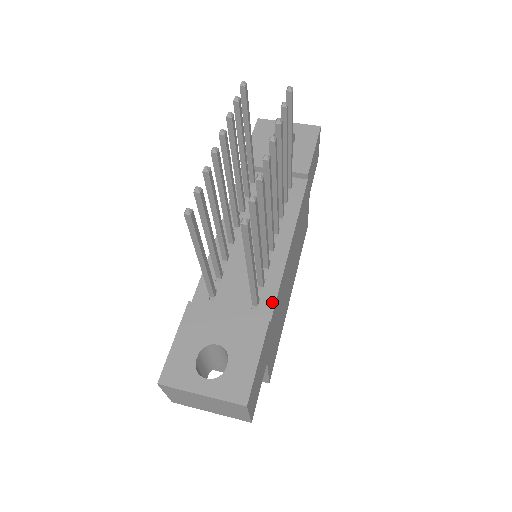
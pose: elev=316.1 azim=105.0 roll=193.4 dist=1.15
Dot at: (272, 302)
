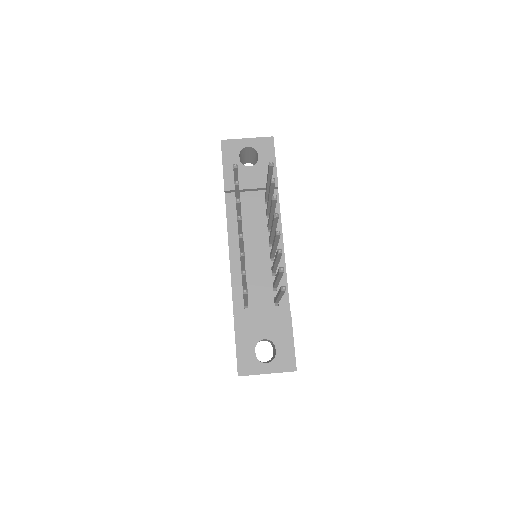
Dot at: (286, 297)
